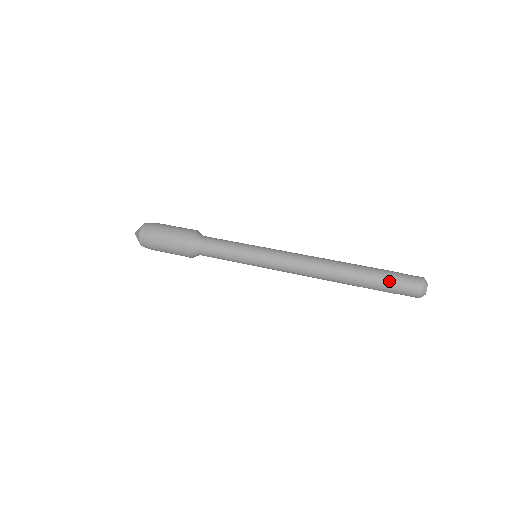
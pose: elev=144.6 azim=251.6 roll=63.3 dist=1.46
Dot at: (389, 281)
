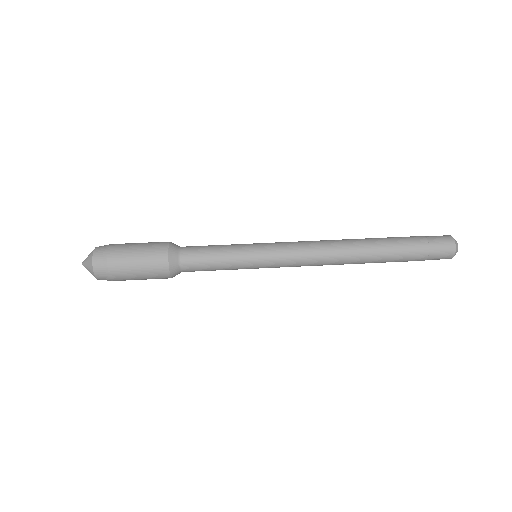
Dot at: (418, 260)
